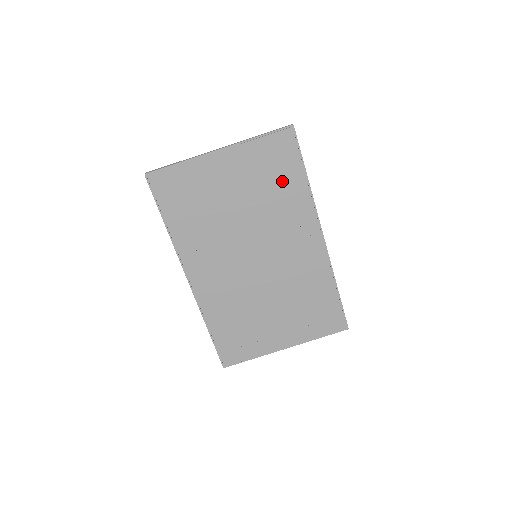
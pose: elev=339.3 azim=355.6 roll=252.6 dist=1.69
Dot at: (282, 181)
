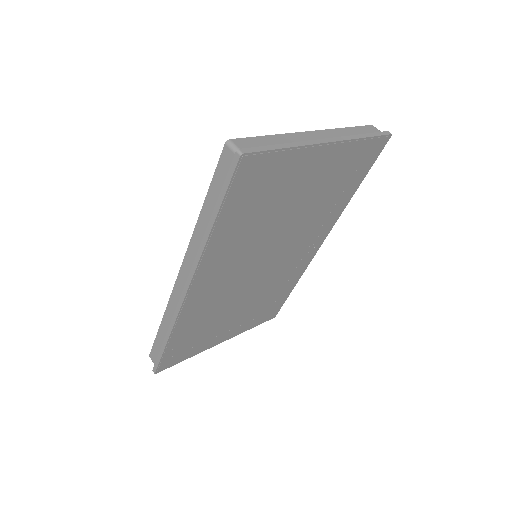
Dot at: (341, 189)
